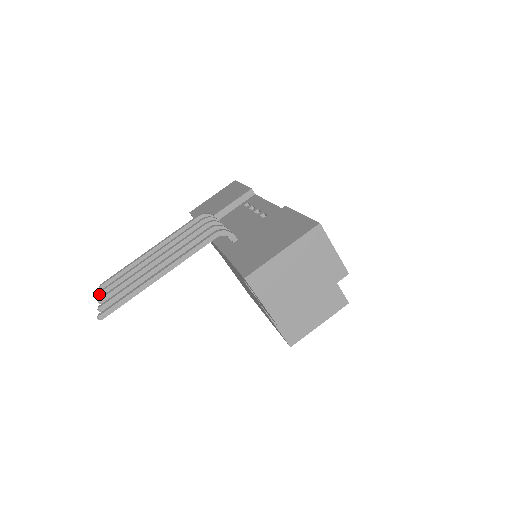
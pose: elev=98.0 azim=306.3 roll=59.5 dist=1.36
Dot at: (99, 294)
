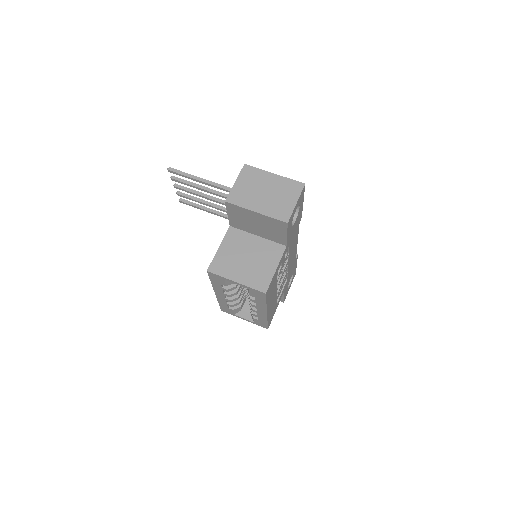
Dot at: (177, 192)
